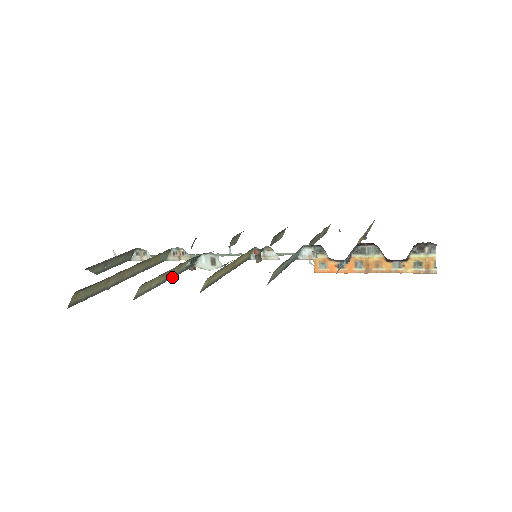
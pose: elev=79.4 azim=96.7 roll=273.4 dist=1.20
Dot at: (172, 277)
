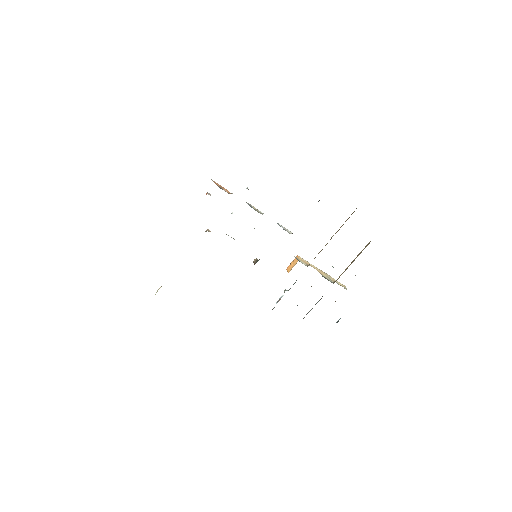
Dot at: occluded
